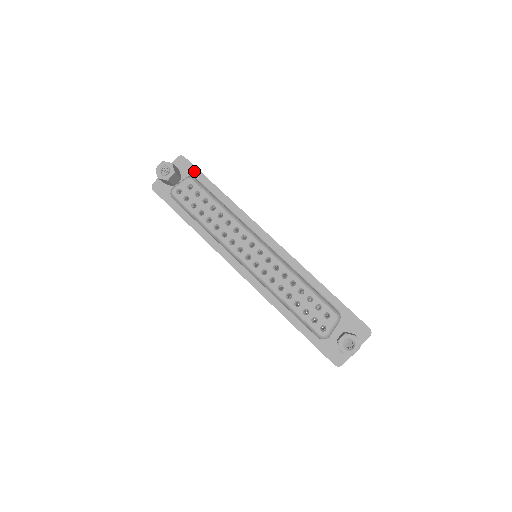
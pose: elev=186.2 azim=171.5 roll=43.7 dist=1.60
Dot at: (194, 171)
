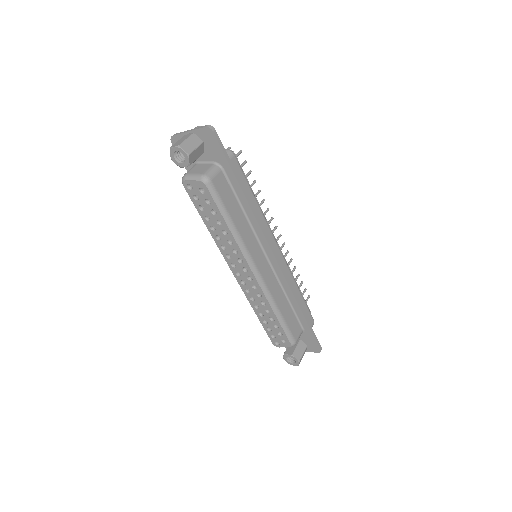
Dot at: (220, 154)
